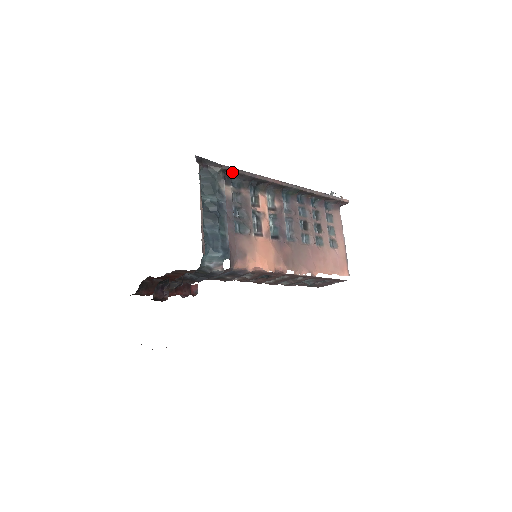
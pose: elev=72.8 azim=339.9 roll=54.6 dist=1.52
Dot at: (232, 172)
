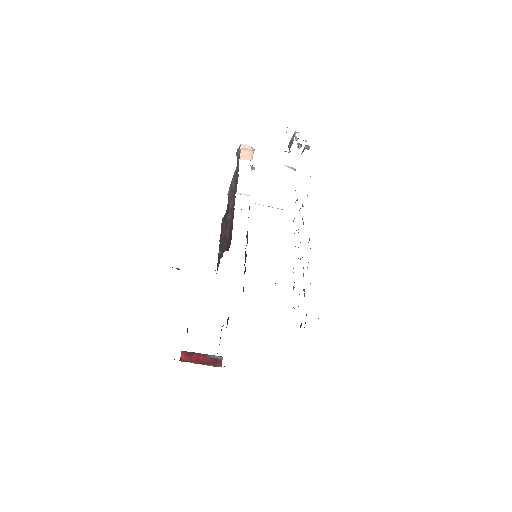
Dot at: occluded
